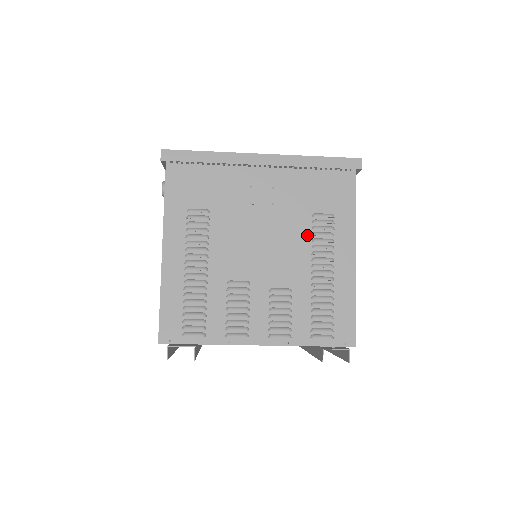
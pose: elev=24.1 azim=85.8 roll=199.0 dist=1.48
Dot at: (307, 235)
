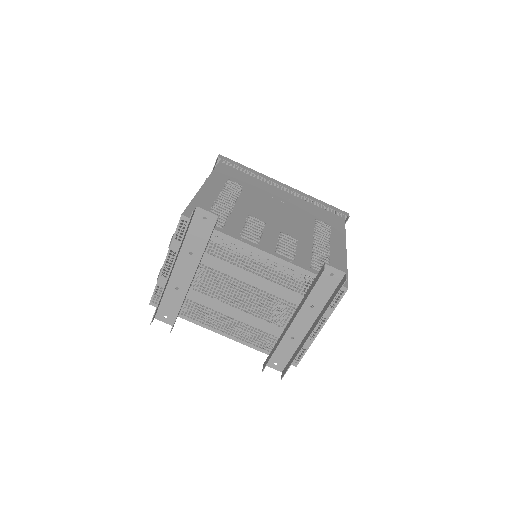
Dot at: (311, 225)
